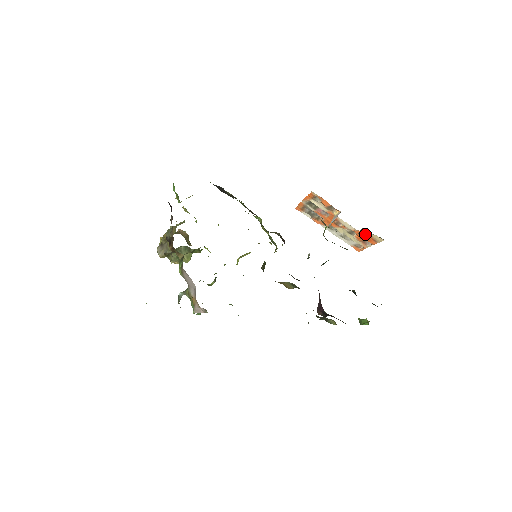
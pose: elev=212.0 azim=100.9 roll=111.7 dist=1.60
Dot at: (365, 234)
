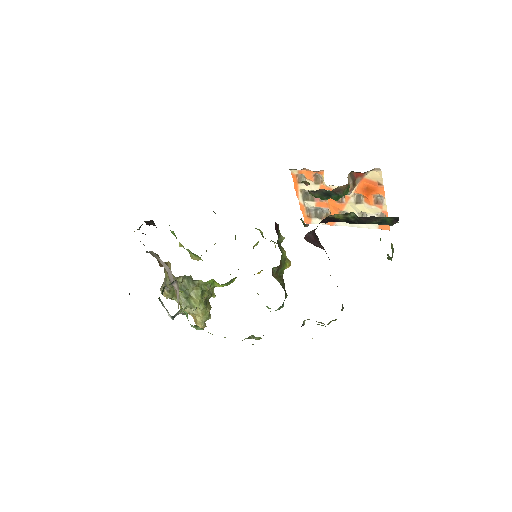
Dot at: (365, 184)
